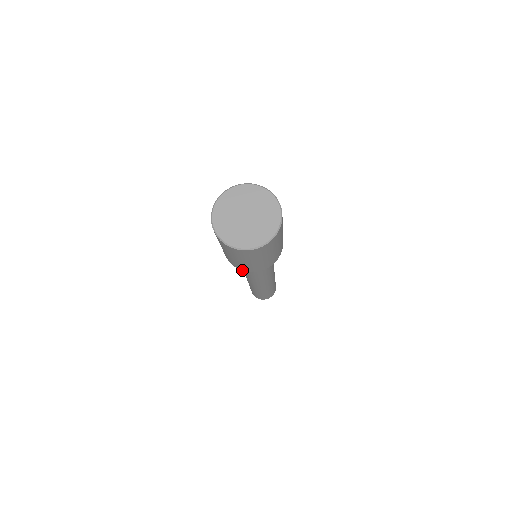
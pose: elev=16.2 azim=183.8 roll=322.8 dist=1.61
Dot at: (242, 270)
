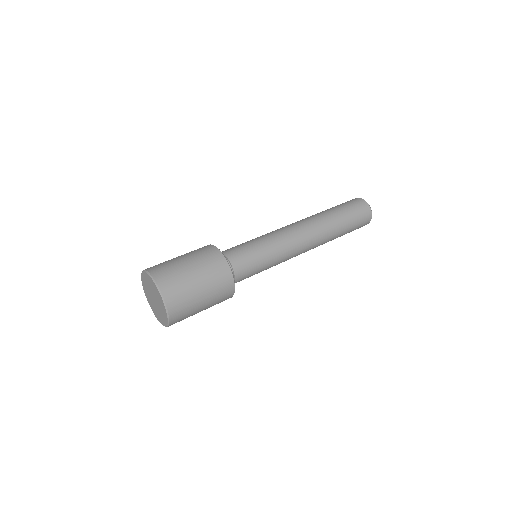
Dot at: occluded
